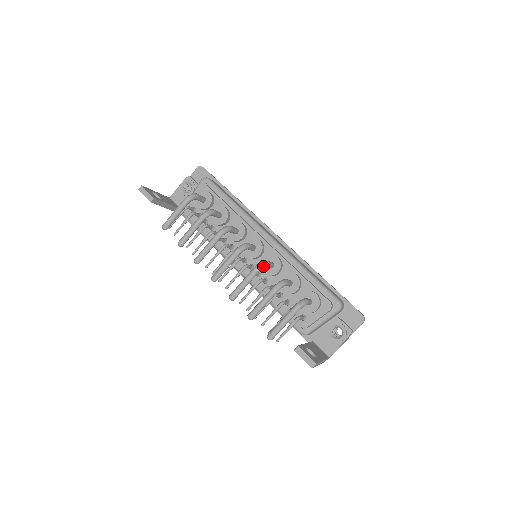
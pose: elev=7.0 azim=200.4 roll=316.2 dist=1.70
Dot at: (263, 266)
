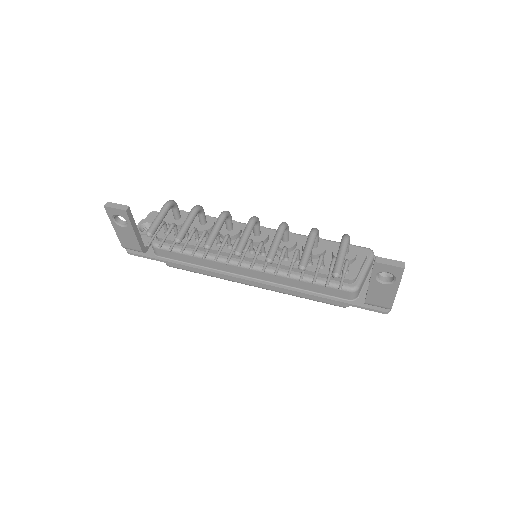
Dot at: (287, 224)
